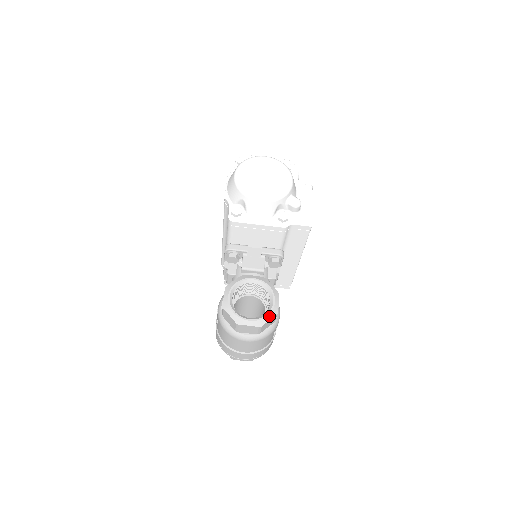
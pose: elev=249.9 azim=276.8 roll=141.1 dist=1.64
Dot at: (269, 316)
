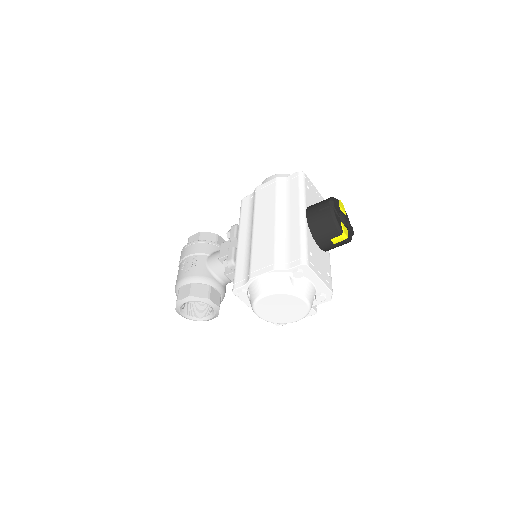
Dot at: occluded
